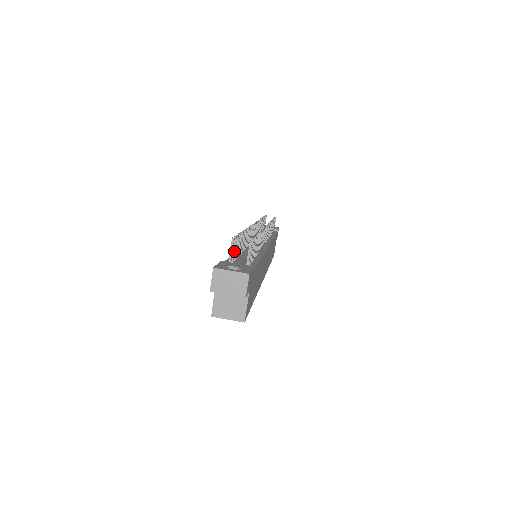
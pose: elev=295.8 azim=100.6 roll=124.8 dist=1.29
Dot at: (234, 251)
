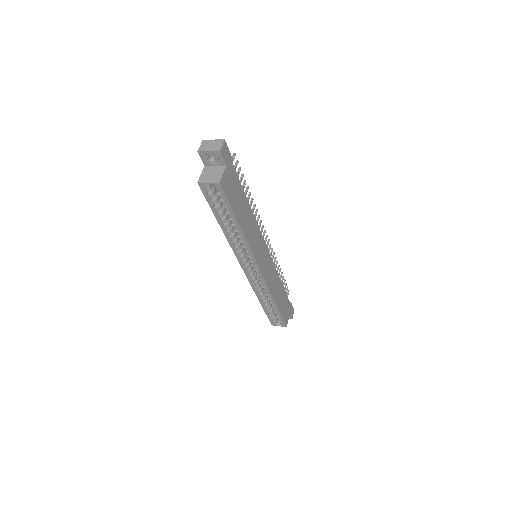
Dot at: occluded
